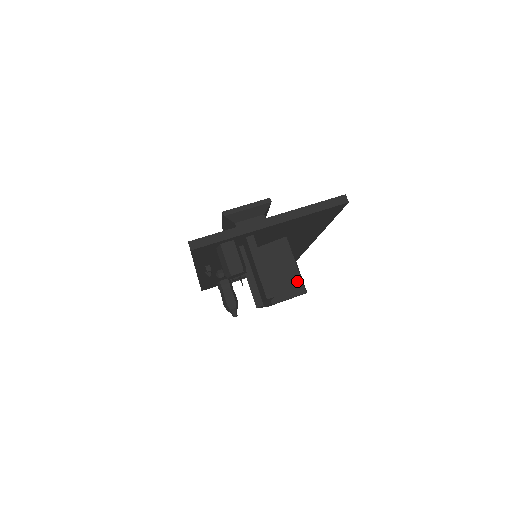
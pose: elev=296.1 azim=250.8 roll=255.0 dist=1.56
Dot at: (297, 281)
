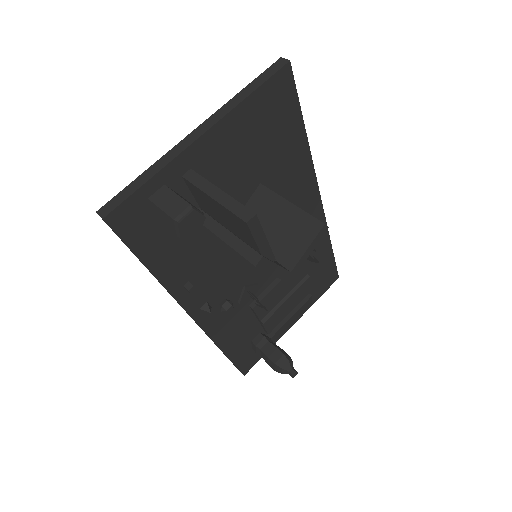
Dot at: (304, 220)
